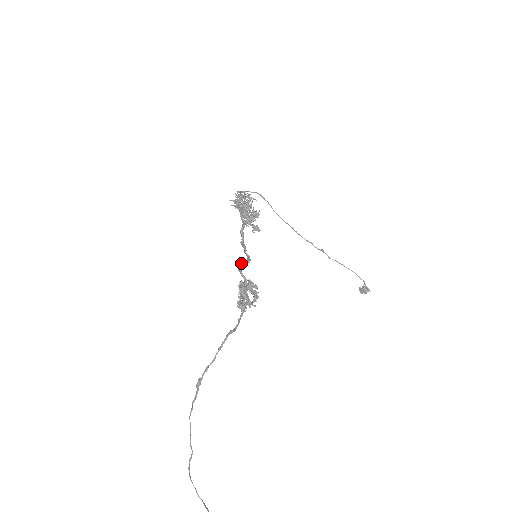
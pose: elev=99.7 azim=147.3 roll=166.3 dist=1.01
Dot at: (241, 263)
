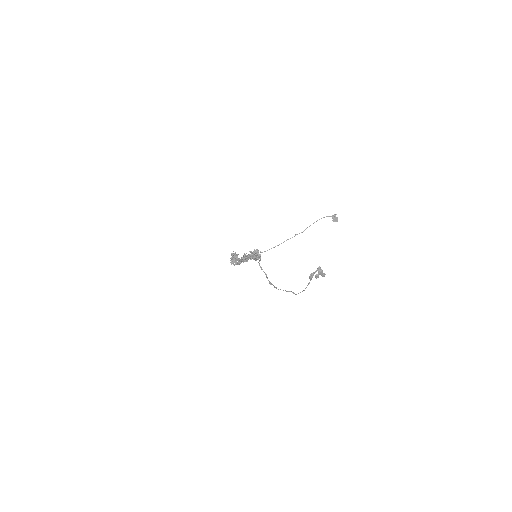
Dot at: (246, 258)
